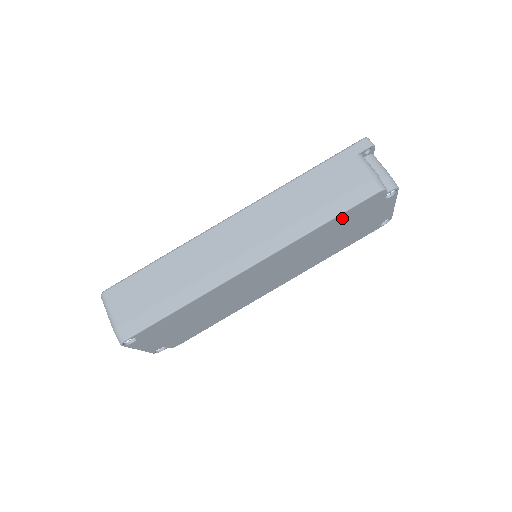
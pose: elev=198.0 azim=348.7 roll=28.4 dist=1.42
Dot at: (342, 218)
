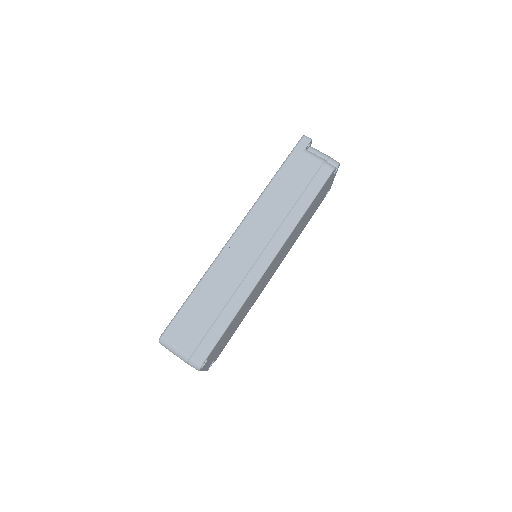
Dot at: occluded
